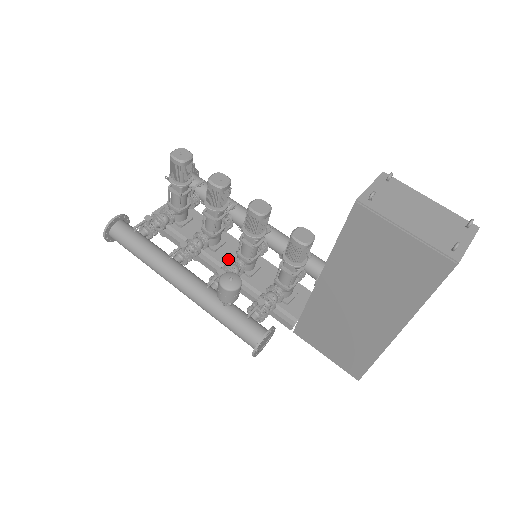
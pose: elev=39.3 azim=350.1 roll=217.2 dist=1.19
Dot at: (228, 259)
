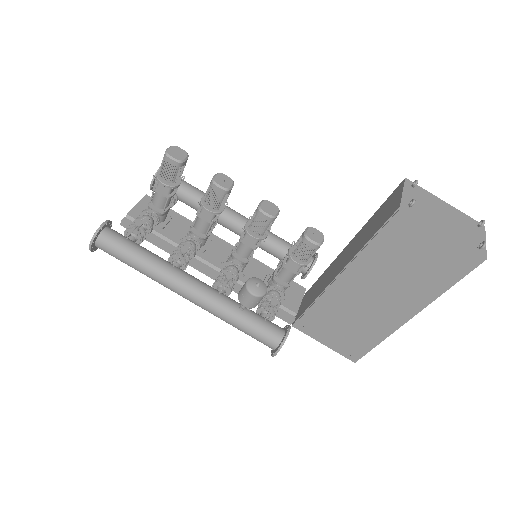
Dot at: (218, 260)
